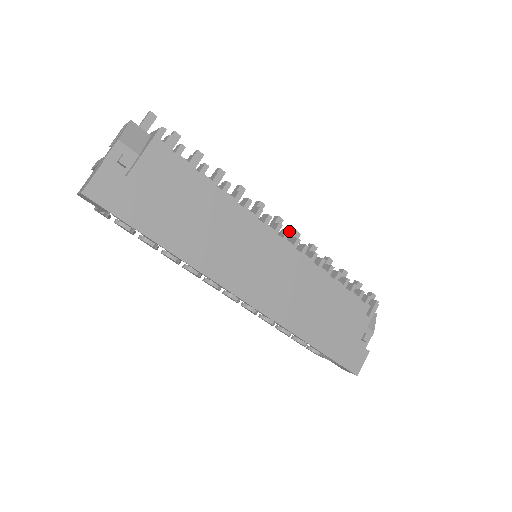
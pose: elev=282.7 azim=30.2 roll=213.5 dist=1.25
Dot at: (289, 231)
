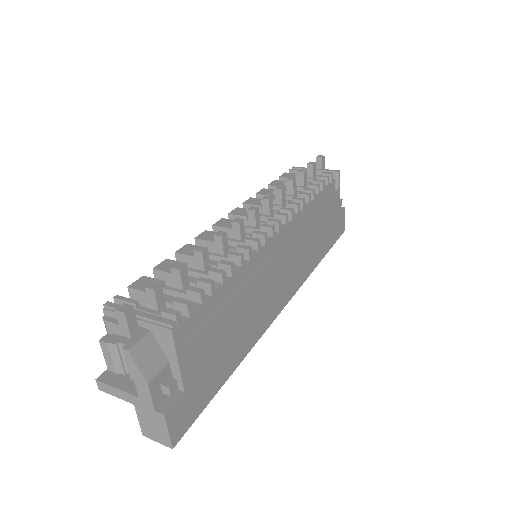
Dot at: (279, 221)
